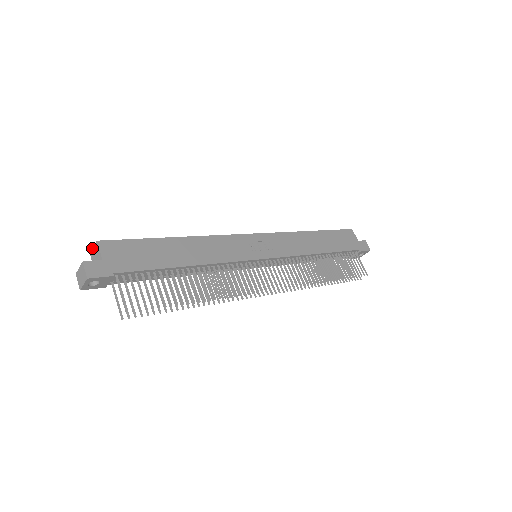
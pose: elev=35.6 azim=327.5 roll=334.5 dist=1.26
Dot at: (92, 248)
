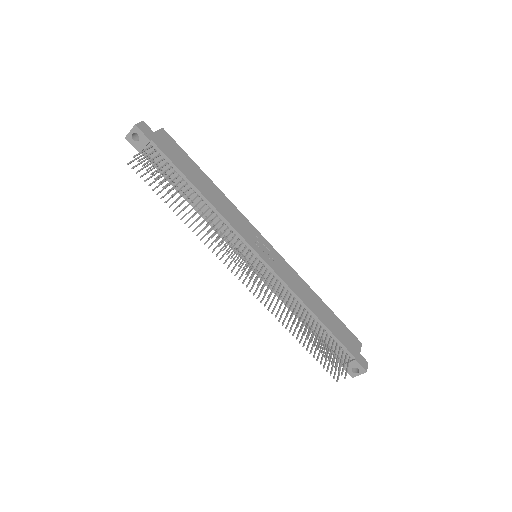
Dot at: occluded
